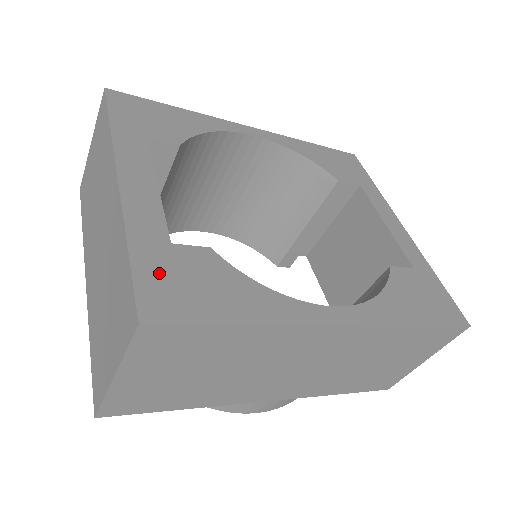
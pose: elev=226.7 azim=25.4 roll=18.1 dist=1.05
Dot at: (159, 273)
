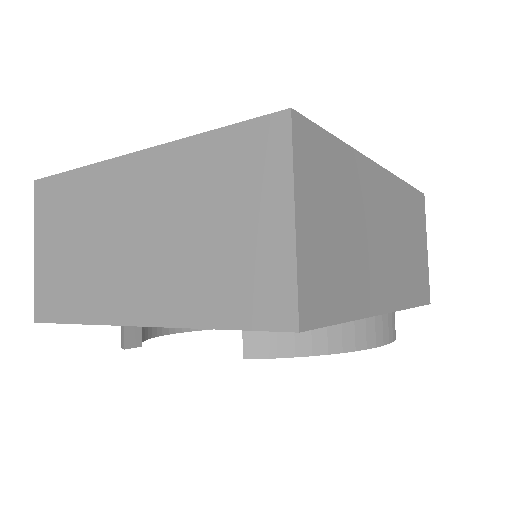
Dot at: occluded
